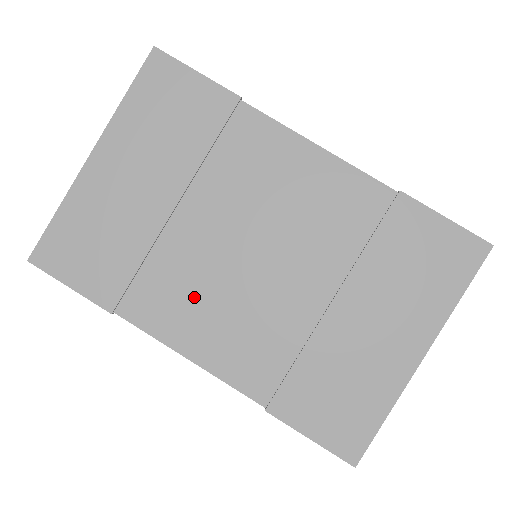
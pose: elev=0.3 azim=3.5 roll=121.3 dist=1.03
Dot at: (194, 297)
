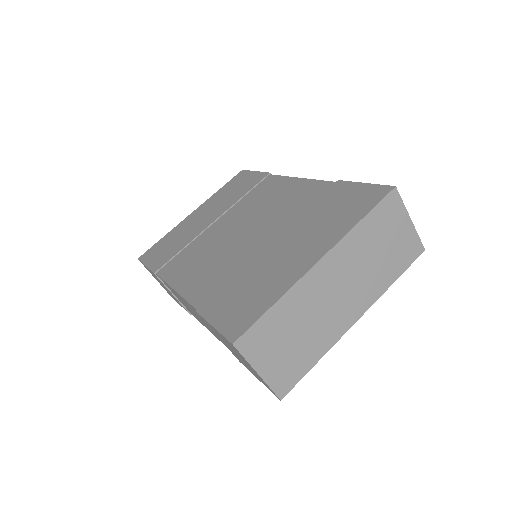
Dot at: (197, 258)
